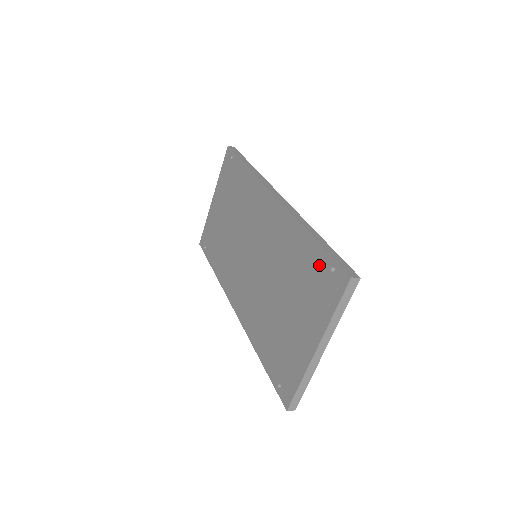
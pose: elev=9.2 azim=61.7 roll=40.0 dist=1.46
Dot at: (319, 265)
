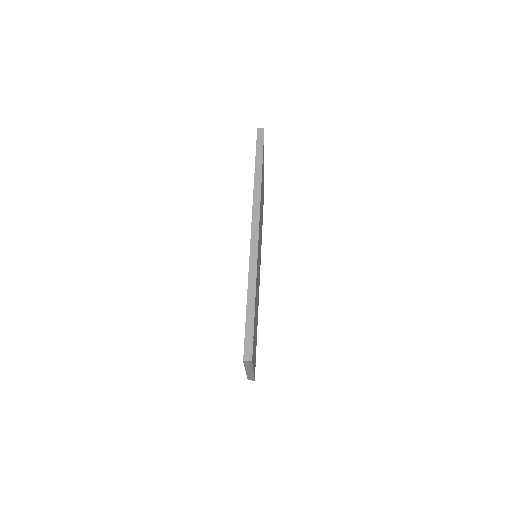
Dot at: occluded
